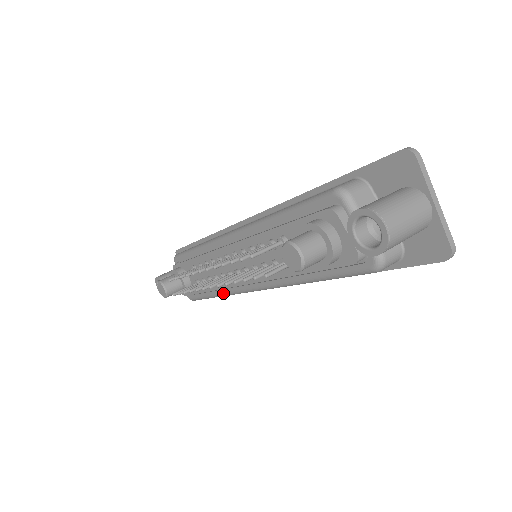
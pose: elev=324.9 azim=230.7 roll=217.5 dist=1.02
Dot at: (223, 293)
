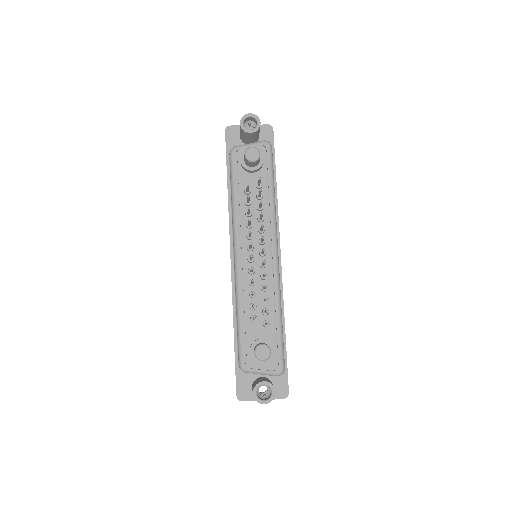
Dot at: (278, 298)
